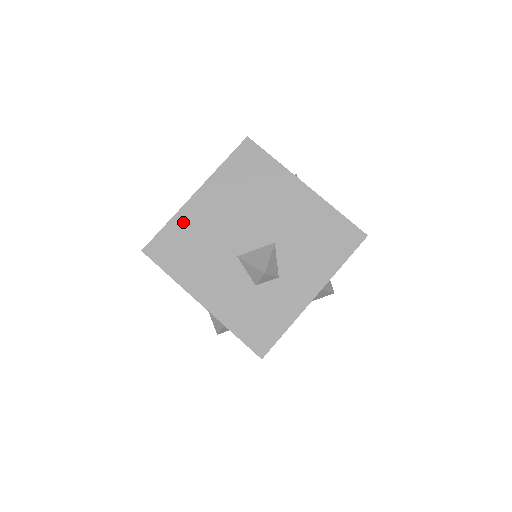
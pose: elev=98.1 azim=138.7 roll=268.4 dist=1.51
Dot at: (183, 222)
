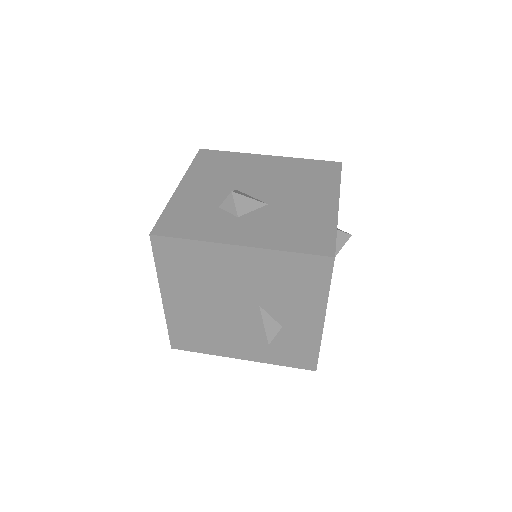
Dot at: (240, 158)
